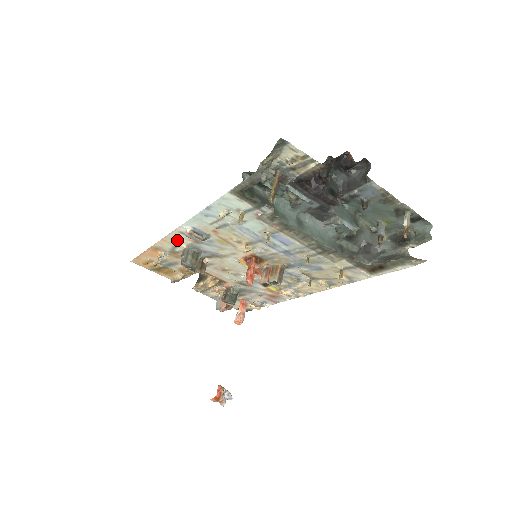
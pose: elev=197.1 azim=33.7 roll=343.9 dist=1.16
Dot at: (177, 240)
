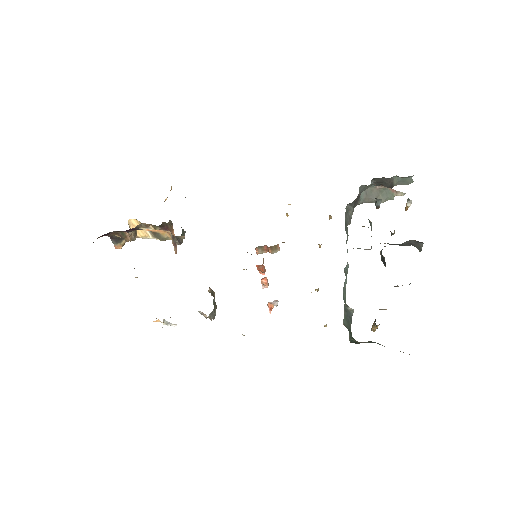
Dot at: occluded
